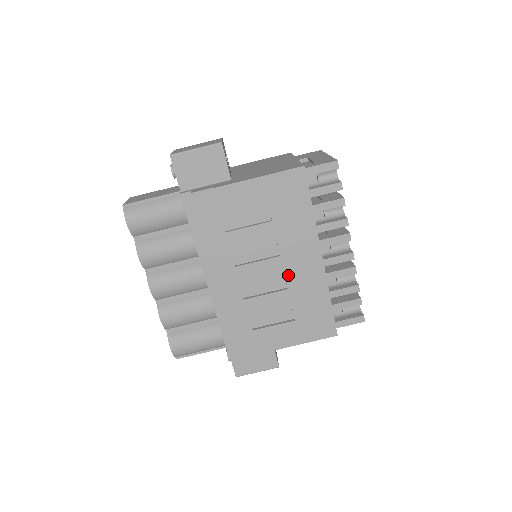
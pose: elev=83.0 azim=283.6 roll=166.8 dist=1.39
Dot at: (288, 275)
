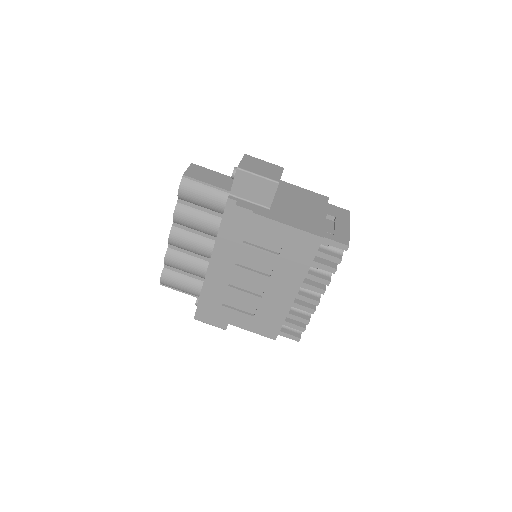
Dot at: (267, 290)
